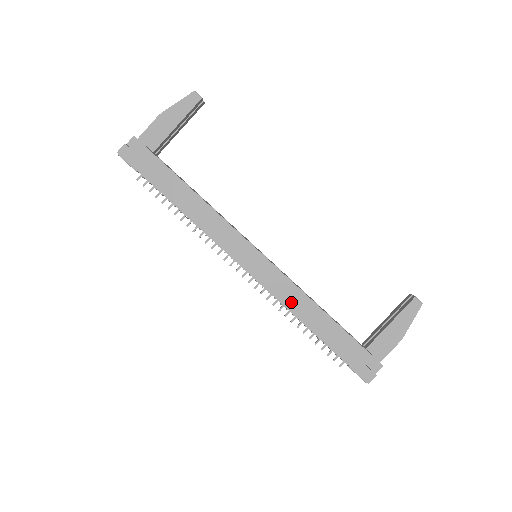
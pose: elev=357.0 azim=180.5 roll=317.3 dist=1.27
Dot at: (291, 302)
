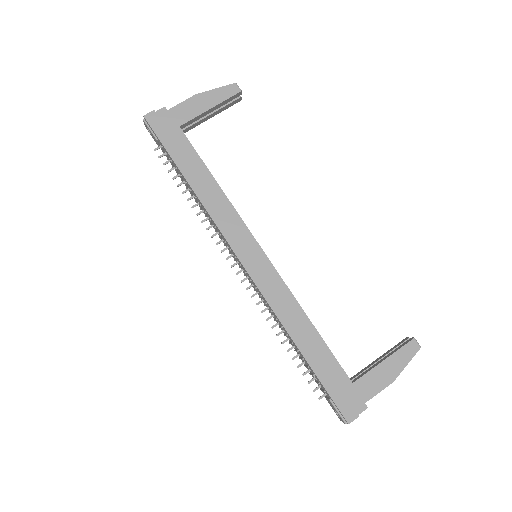
Dot at: (283, 311)
